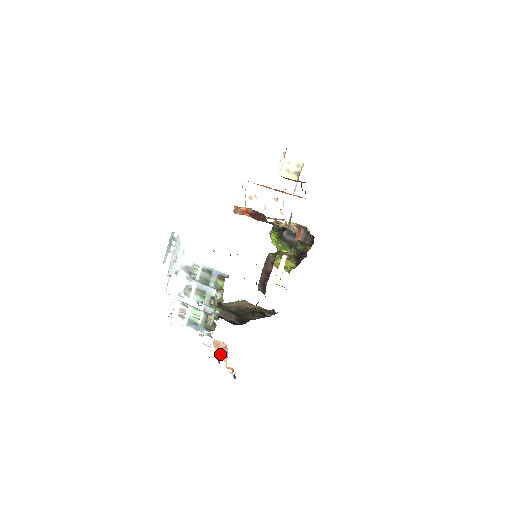
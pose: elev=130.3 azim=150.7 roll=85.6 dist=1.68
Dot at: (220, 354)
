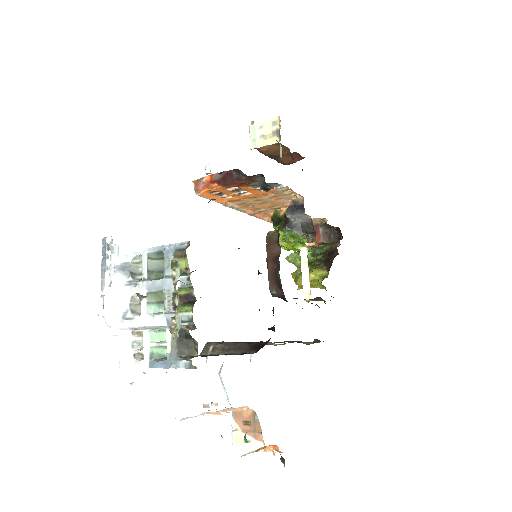
Dot at: (248, 430)
